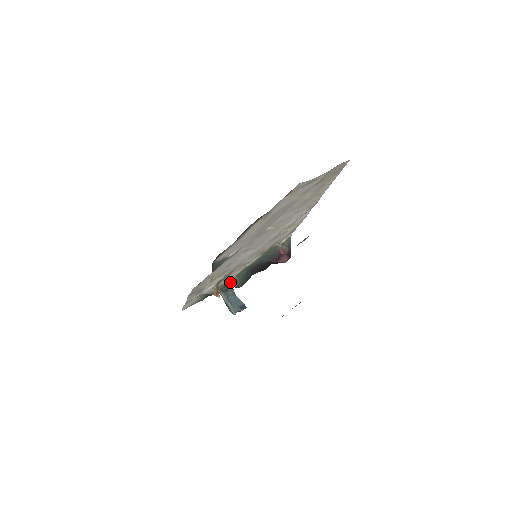
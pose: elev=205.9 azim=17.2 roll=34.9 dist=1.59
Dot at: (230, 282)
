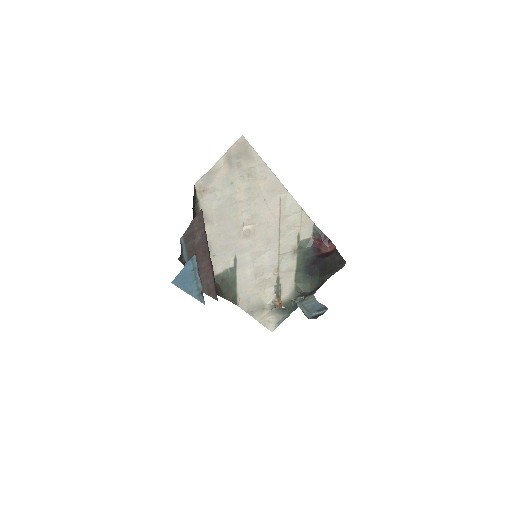
Dot at: (296, 290)
